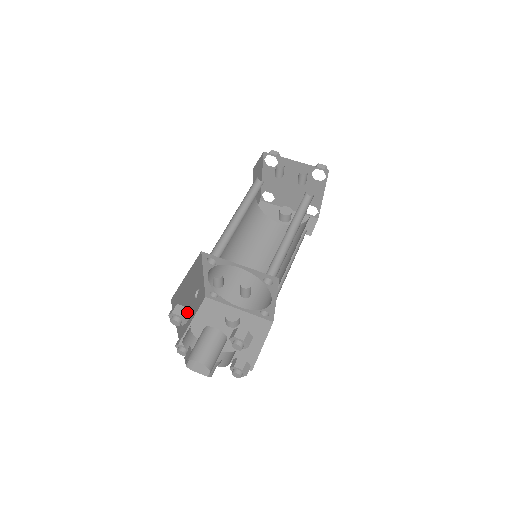
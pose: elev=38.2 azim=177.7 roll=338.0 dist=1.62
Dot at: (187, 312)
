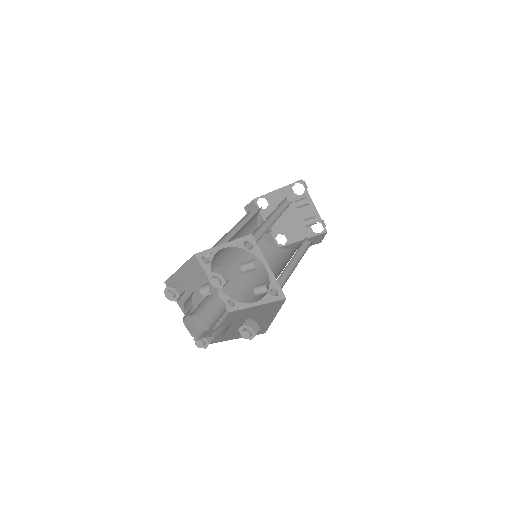
Dot at: occluded
